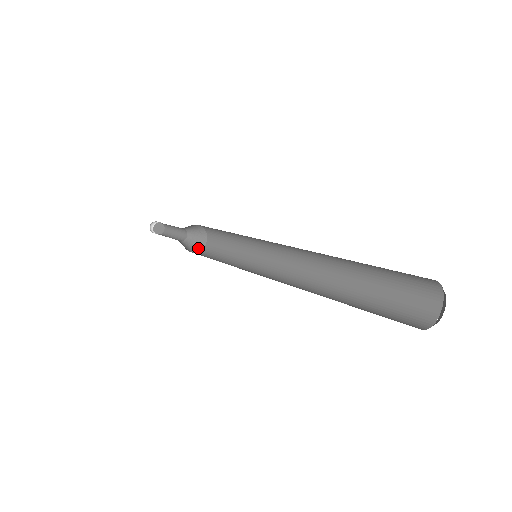
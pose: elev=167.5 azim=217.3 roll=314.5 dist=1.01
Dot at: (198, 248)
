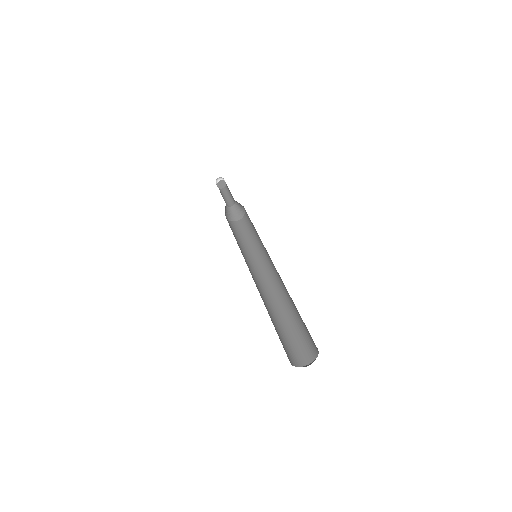
Dot at: (242, 213)
